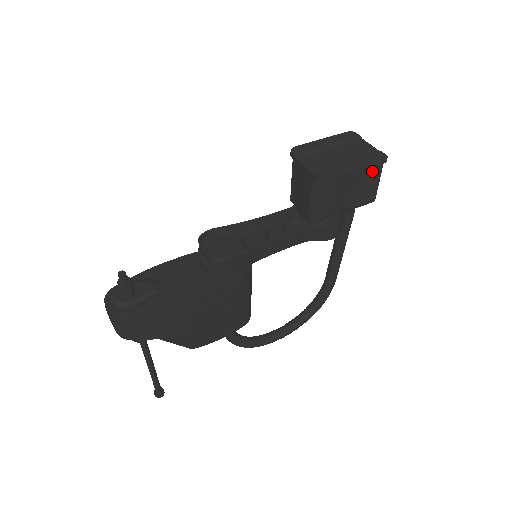
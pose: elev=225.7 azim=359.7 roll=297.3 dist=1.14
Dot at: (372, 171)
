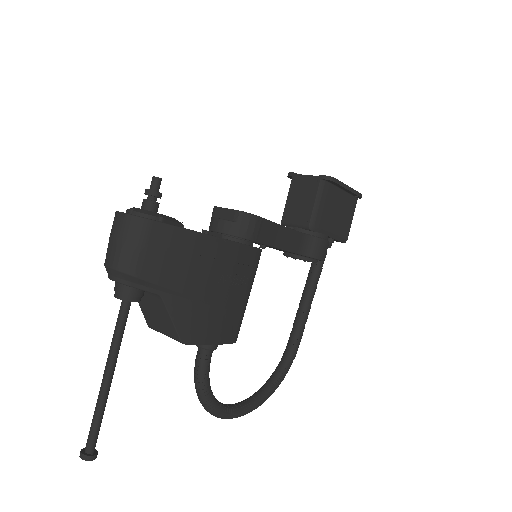
Dot at: (350, 205)
